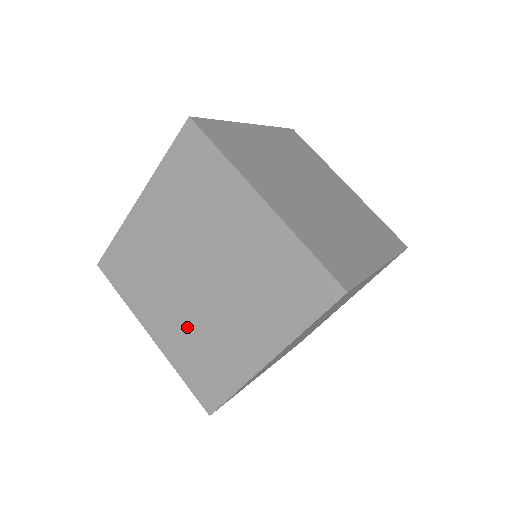
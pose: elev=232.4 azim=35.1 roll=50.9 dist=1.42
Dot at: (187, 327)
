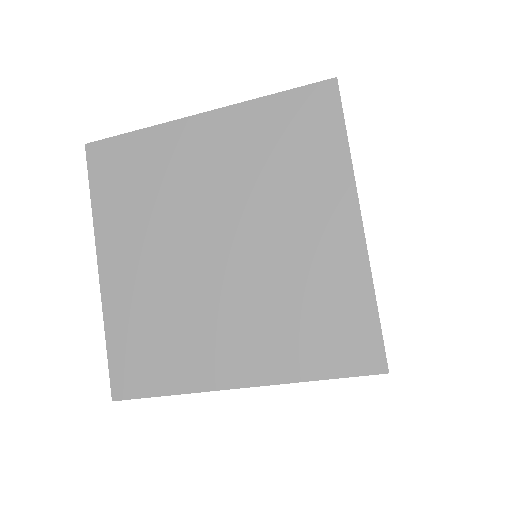
Dot at: occluded
